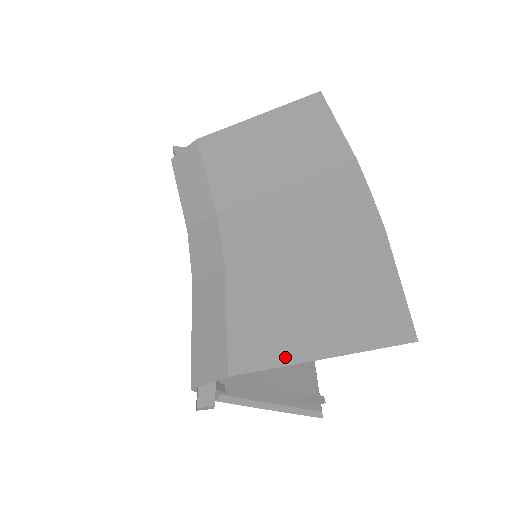
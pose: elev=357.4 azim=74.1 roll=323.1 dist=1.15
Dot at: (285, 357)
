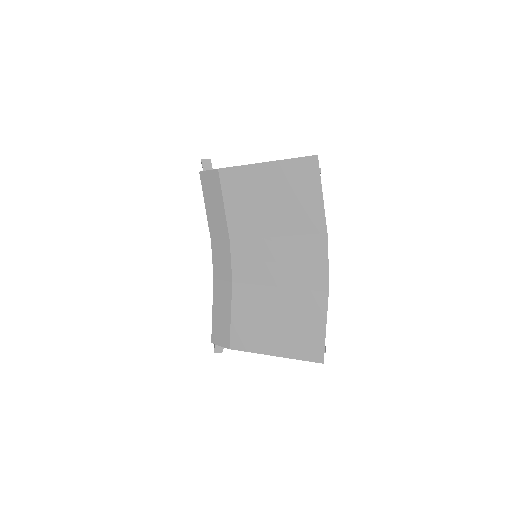
Dot at: (258, 349)
